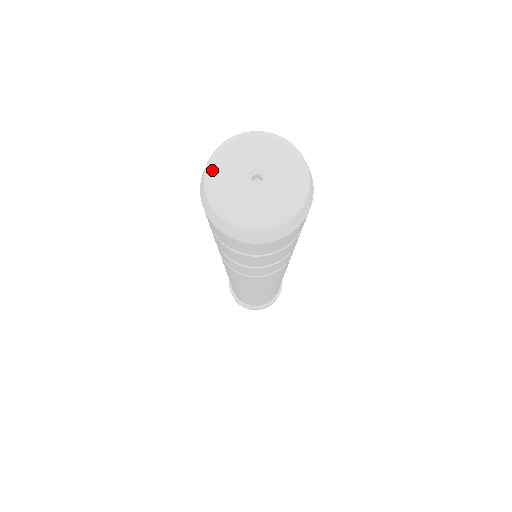
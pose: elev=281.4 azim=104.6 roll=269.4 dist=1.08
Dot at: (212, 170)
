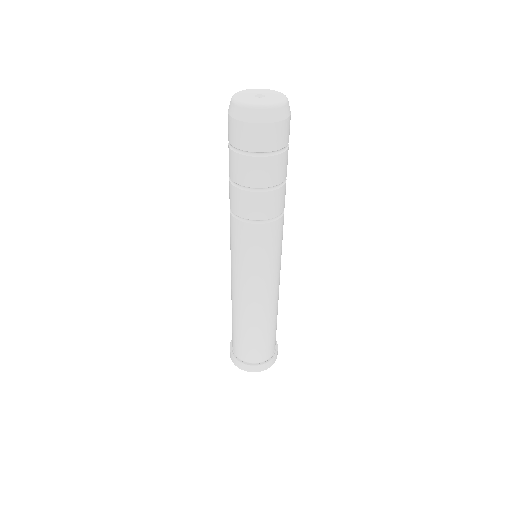
Dot at: (236, 94)
